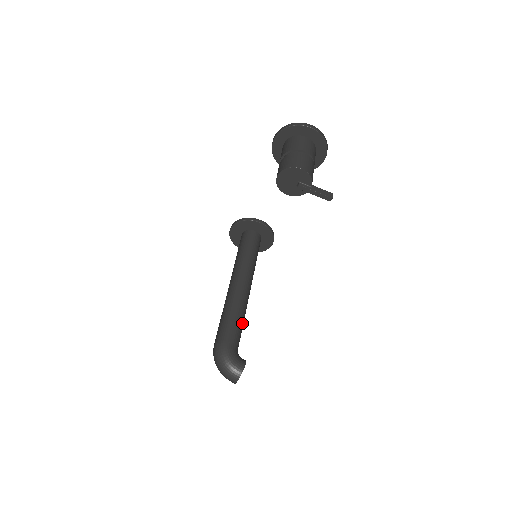
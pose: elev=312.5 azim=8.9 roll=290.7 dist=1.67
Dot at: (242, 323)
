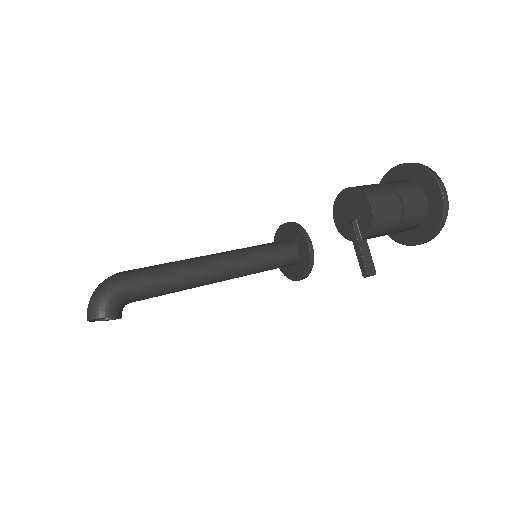
Dot at: (169, 289)
